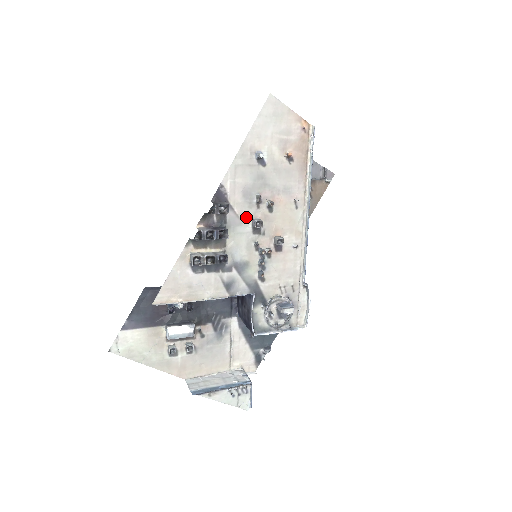
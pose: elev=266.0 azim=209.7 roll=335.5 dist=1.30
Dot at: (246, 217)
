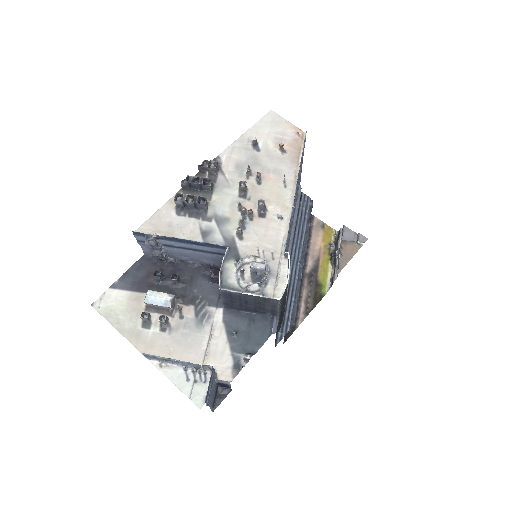
Dot at: (235, 183)
